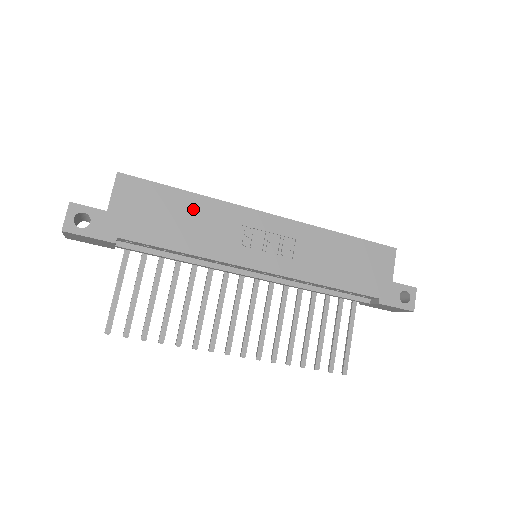
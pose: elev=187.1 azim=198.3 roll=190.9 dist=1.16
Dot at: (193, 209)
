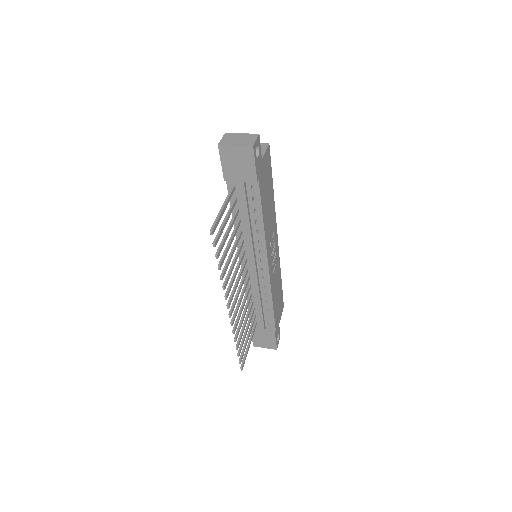
Dot at: (271, 201)
